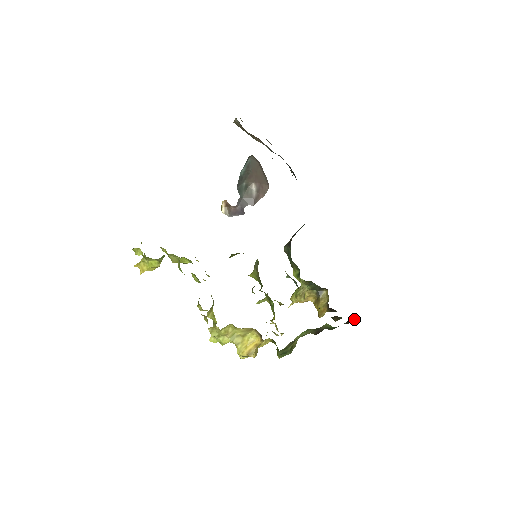
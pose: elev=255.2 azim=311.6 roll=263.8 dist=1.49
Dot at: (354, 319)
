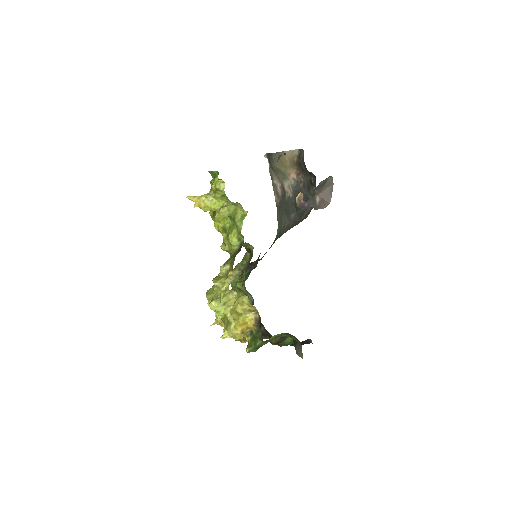
Dot at: (308, 341)
